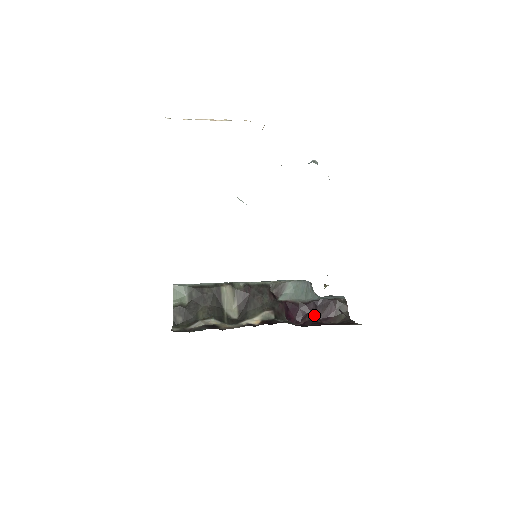
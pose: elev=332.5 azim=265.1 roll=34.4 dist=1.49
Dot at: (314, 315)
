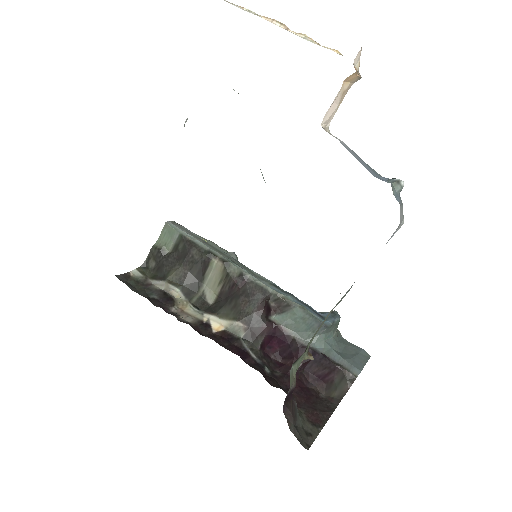
Dot at: (300, 365)
